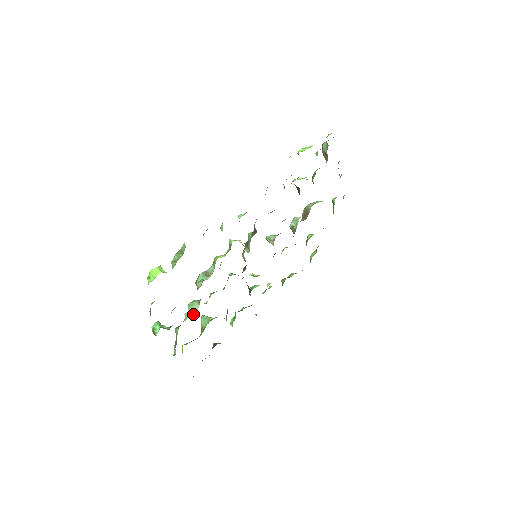
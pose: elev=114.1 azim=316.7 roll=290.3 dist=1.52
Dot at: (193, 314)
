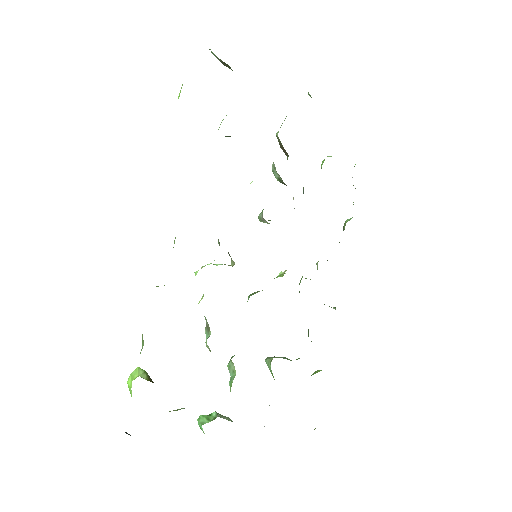
Dot at: occluded
